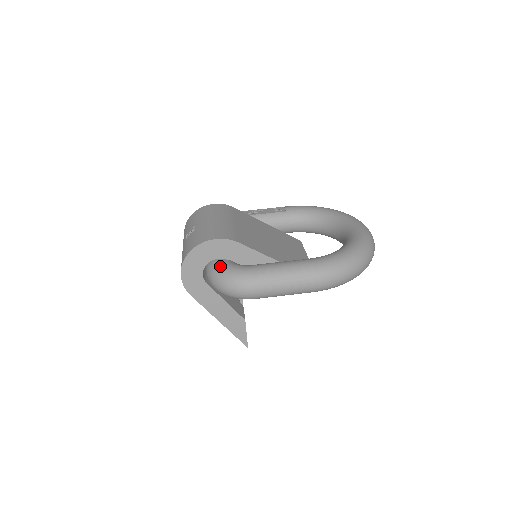
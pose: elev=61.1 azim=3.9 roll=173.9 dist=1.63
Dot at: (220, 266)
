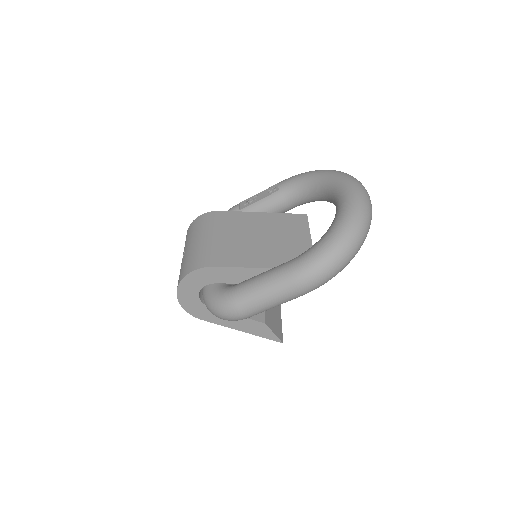
Dot at: (208, 294)
